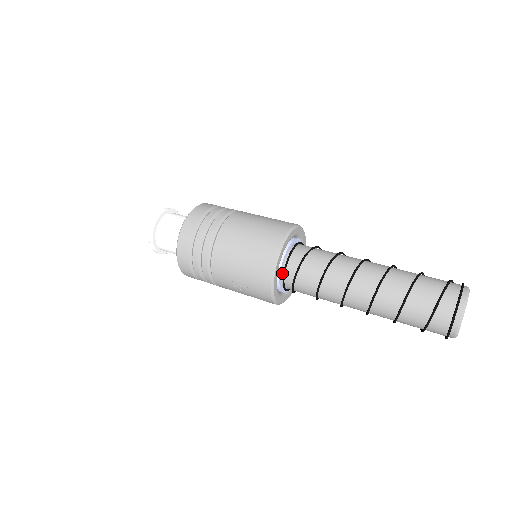
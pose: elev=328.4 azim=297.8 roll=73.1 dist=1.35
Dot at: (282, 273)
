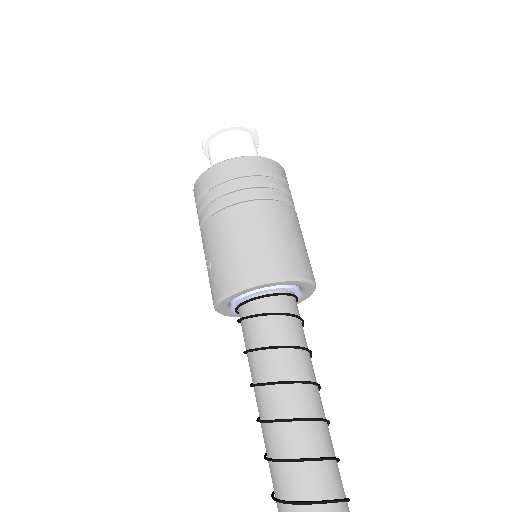
Dot at: (244, 300)
